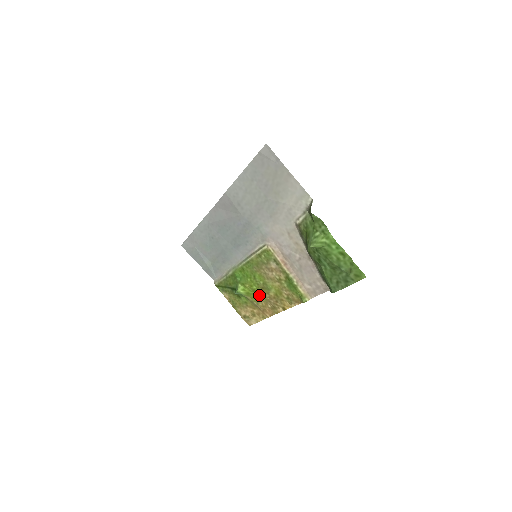
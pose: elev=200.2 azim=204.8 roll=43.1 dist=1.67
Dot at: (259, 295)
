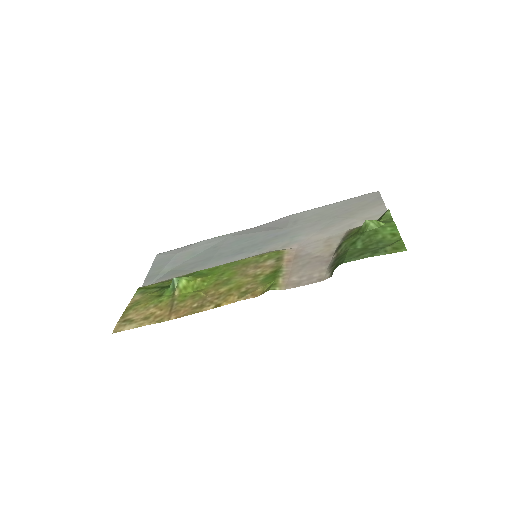
Dot at: (197, 293)
